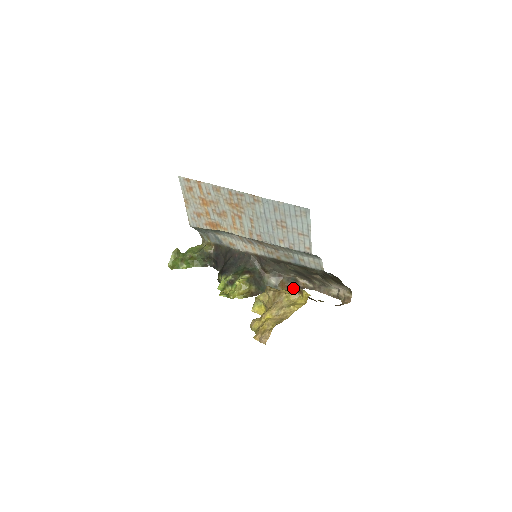
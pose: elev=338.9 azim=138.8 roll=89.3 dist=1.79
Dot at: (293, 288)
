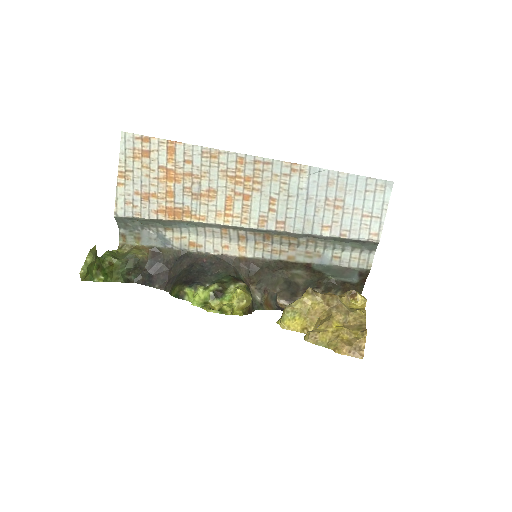
Dot at: (276, 308)
